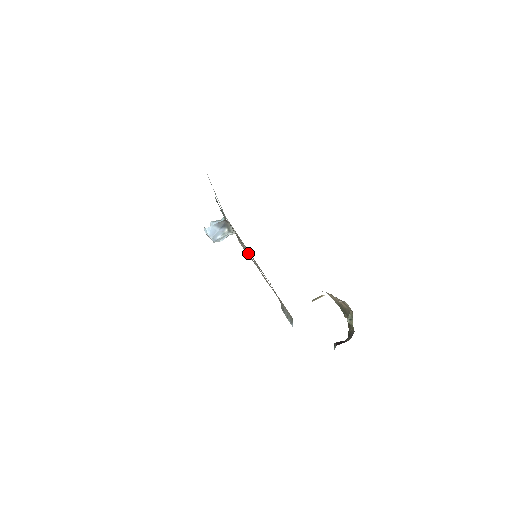
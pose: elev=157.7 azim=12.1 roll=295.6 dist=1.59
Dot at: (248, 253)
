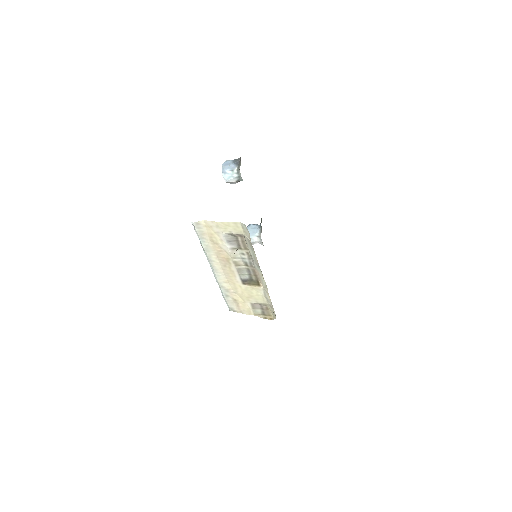
Dot at: occluded
